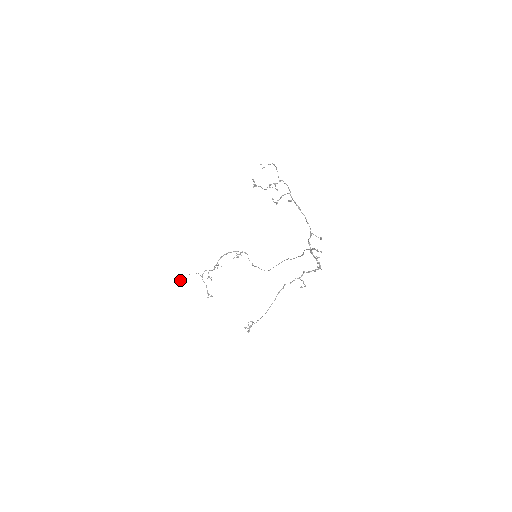
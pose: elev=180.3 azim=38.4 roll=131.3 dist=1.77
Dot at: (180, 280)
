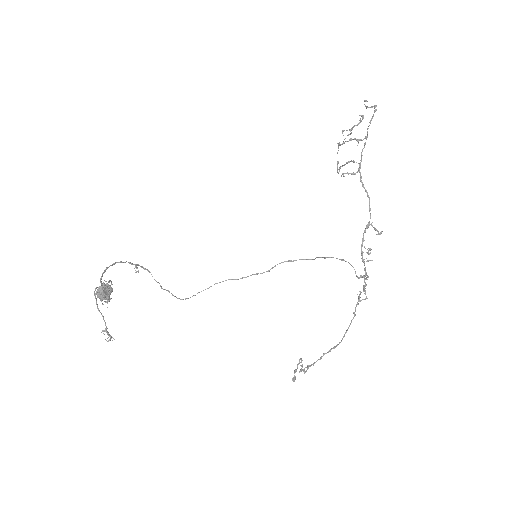
Dot at: (105, 290)
